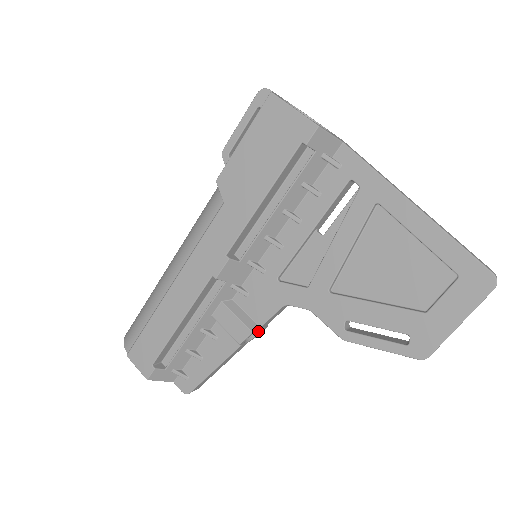
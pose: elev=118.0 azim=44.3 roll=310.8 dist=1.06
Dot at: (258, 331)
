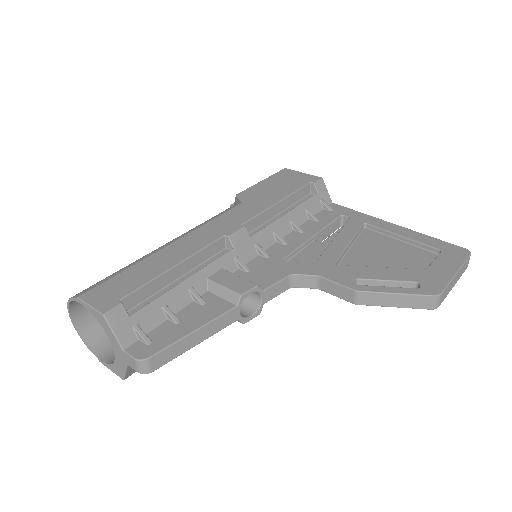
Dot at: (249, 315)
